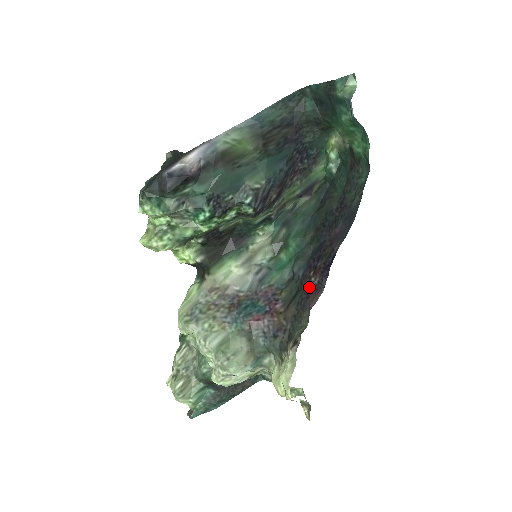
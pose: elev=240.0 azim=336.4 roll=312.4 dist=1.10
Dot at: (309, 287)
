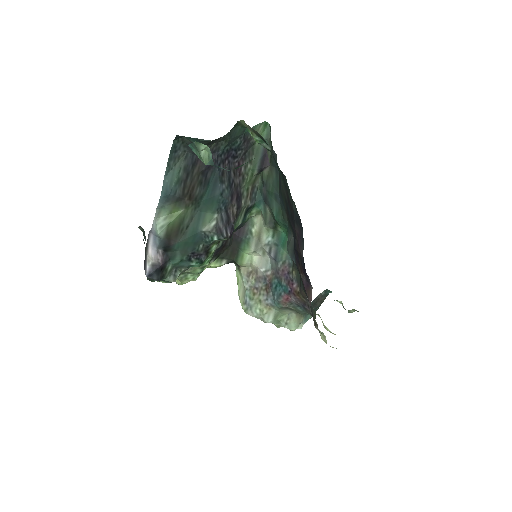
Dot at: occluded
